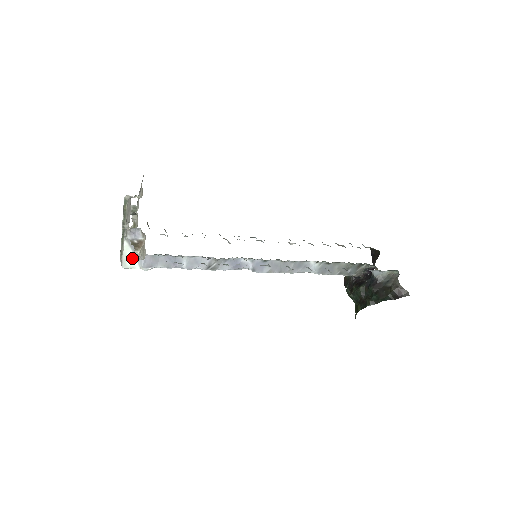
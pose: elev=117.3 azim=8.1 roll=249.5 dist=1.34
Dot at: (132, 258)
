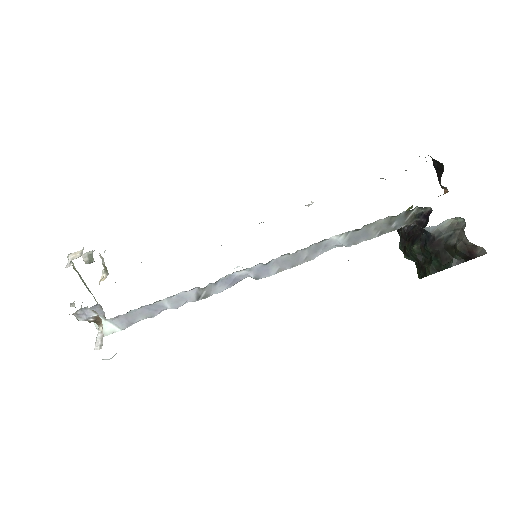
Dot at: (106, 324)
